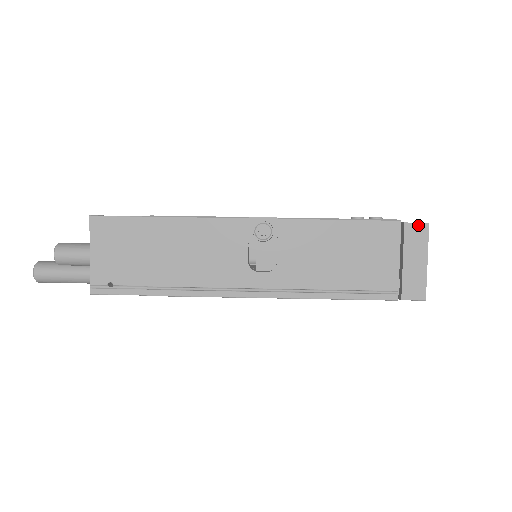
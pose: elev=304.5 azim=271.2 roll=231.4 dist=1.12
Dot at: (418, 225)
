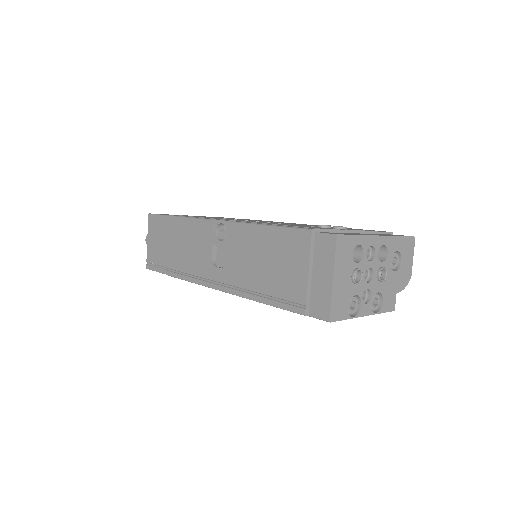
Dot at: (327, 236)
